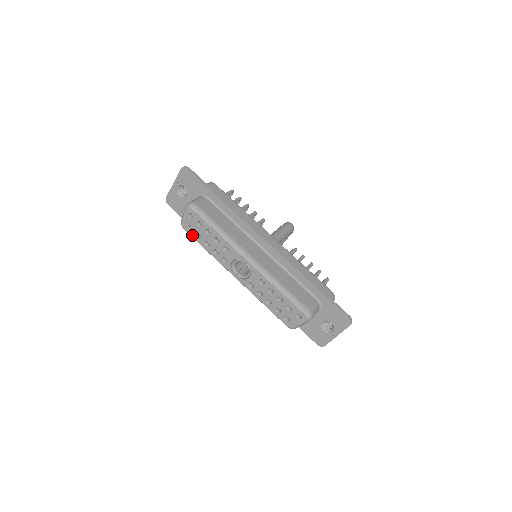
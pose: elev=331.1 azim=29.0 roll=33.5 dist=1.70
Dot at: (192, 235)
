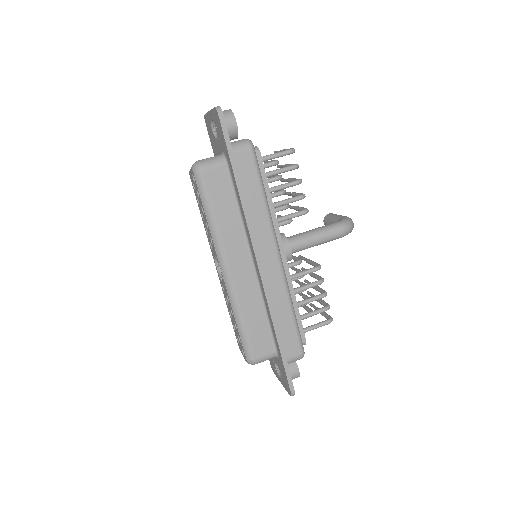
Dot at: (195, 193)
